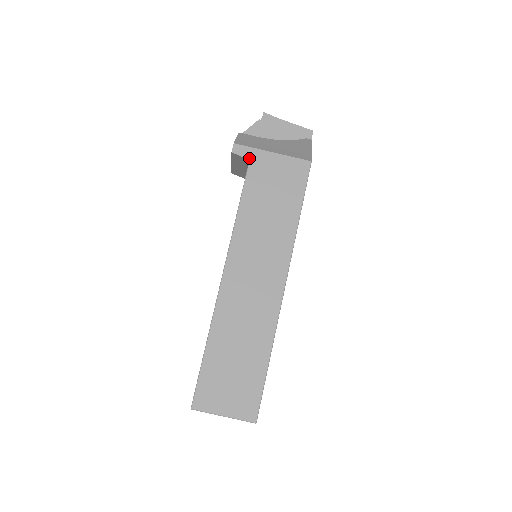
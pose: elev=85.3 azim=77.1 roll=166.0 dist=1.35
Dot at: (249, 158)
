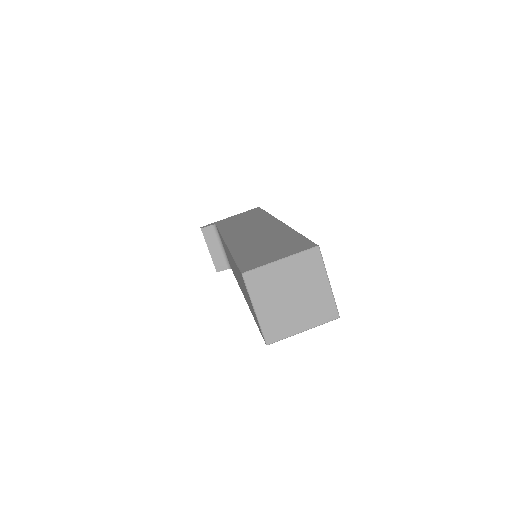
Dot at: (215, 224)
